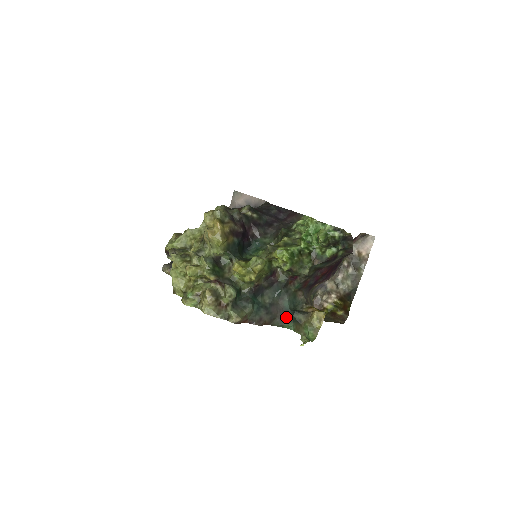
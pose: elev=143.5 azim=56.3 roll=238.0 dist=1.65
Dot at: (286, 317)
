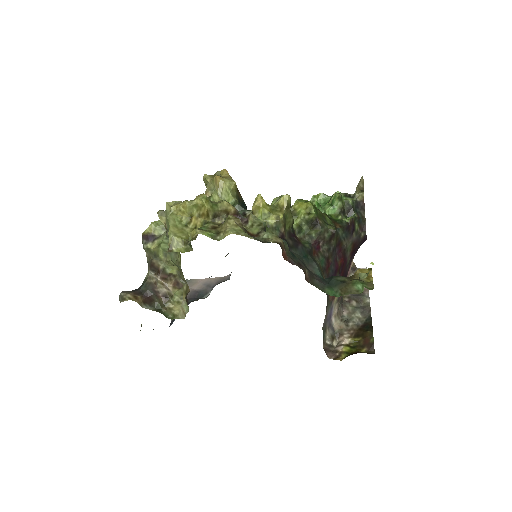
Dot at: (324, 282)
